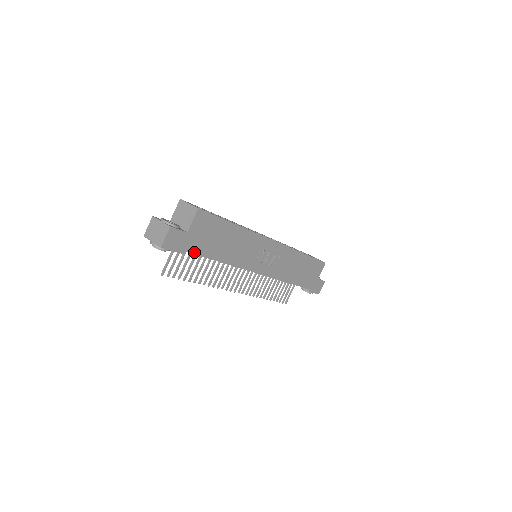
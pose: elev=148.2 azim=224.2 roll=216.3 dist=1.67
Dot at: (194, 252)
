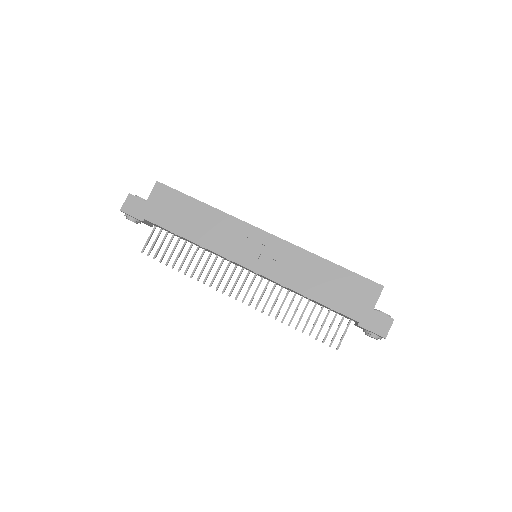
Dot at: (155, 222)
